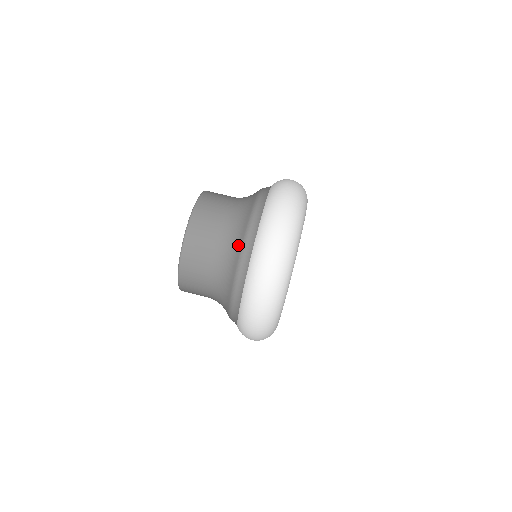
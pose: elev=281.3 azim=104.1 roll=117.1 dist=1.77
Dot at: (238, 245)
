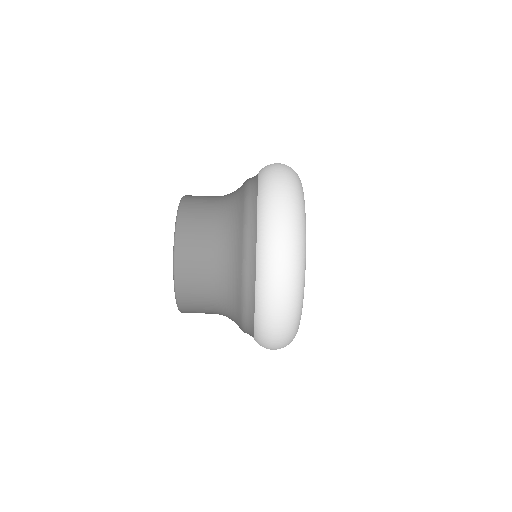
Dot at: (237, 260)
